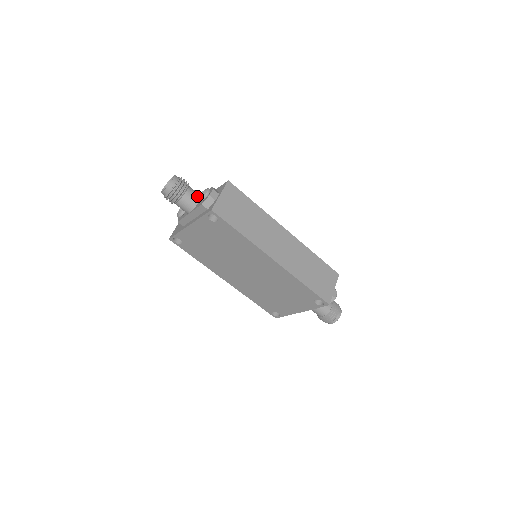
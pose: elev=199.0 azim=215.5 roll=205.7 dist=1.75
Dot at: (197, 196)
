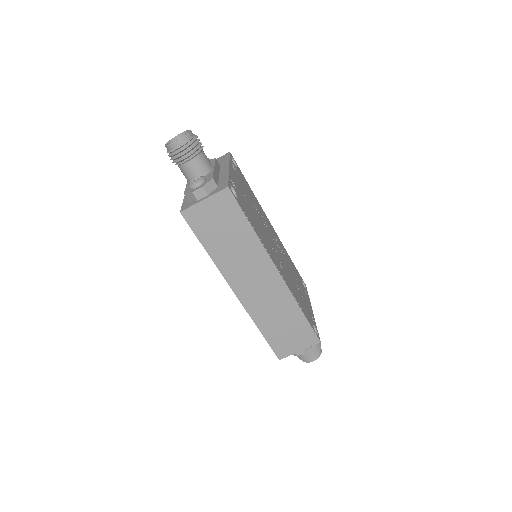
Dot at: (199, 172)
